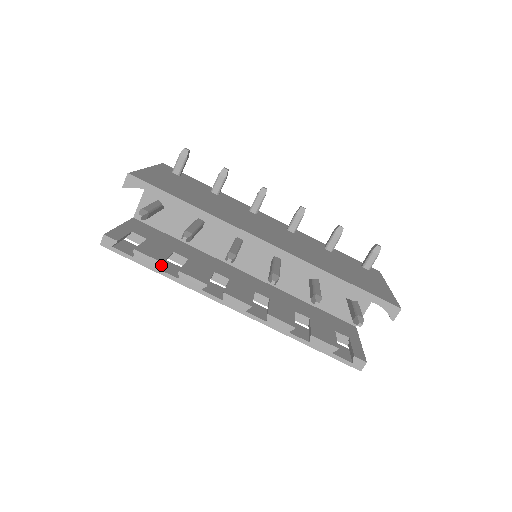
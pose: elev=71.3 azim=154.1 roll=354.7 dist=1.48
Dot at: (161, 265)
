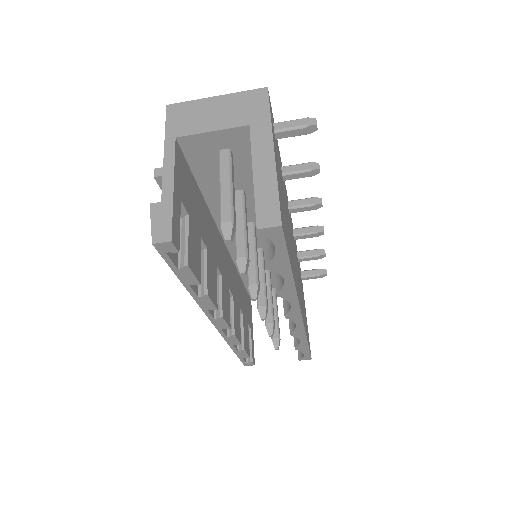
Dot at: occluded
